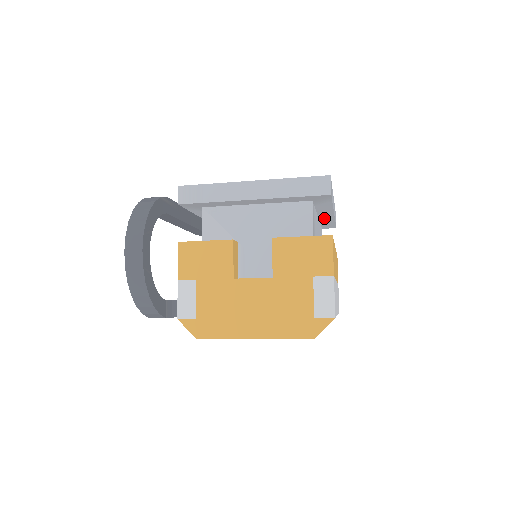
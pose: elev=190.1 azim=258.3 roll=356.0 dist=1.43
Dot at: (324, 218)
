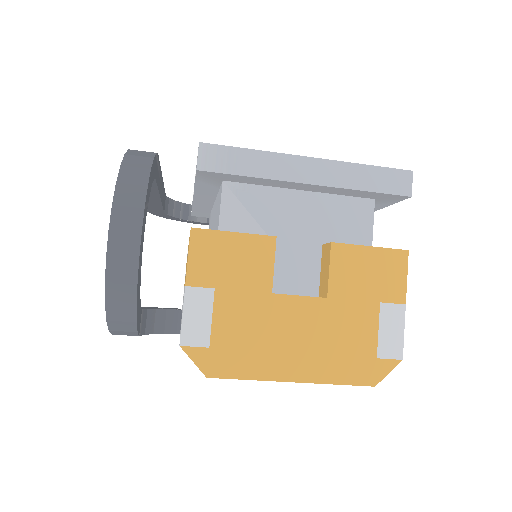
Dot at: occluded
